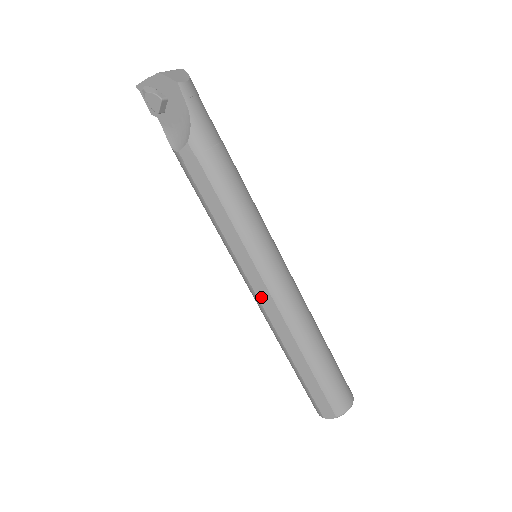
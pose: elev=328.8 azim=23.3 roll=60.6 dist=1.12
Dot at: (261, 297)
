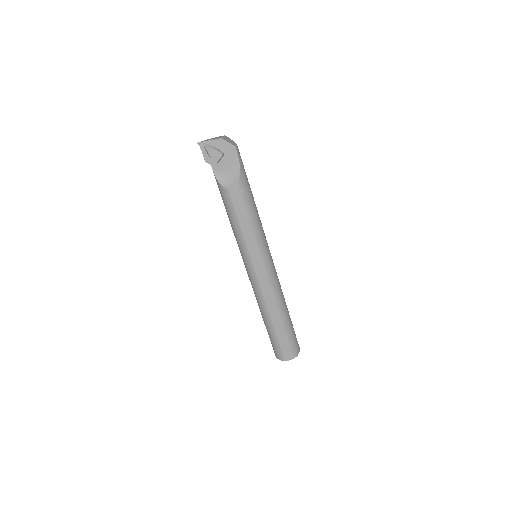
Dot at: (262, 282)
